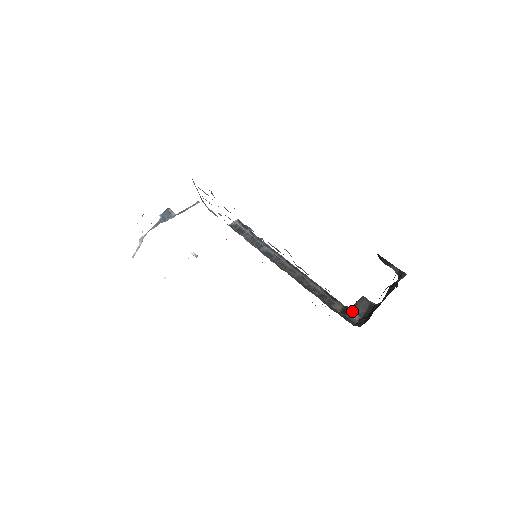
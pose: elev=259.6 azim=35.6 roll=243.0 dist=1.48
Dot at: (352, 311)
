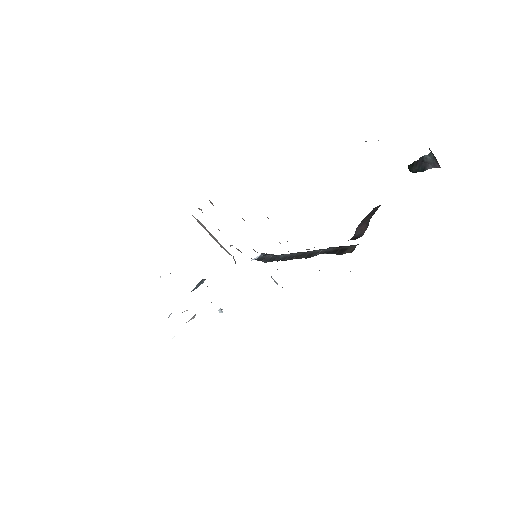
Dot at: (356, 228)
